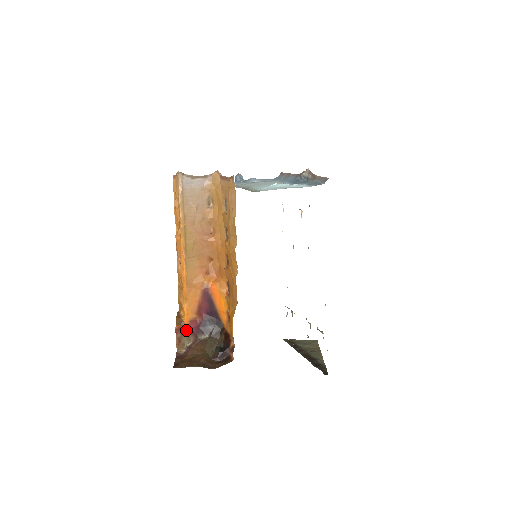
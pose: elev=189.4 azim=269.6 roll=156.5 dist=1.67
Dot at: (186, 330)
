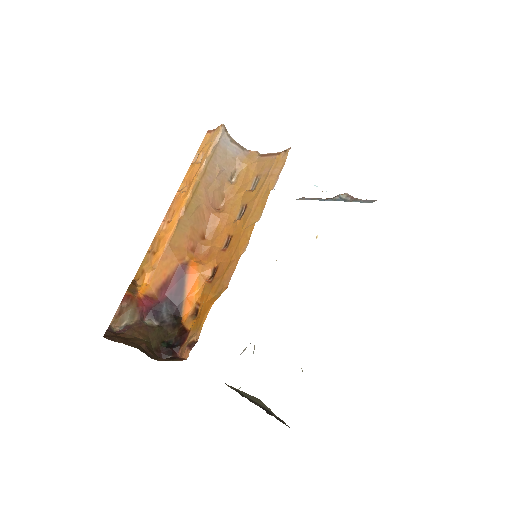
Dot at: (135, 303)
